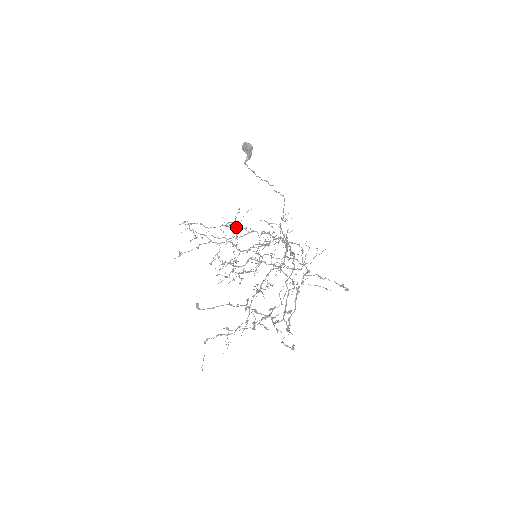
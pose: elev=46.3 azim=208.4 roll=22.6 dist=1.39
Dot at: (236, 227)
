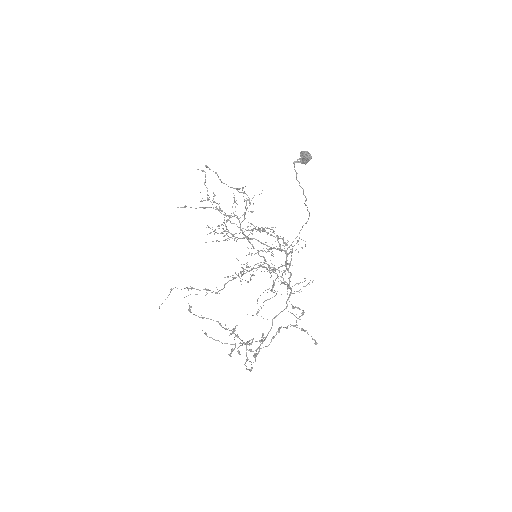
Dot at: (253, 229)
